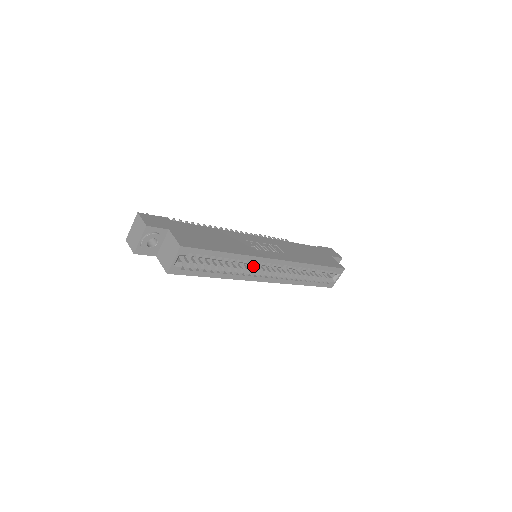
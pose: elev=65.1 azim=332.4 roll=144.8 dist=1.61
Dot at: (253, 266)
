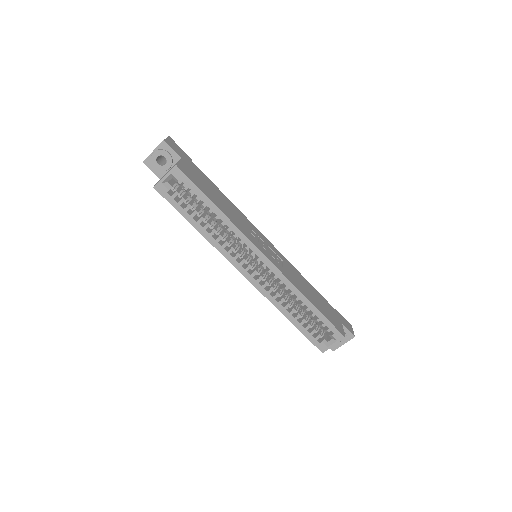
Dot at: (242, 253)
